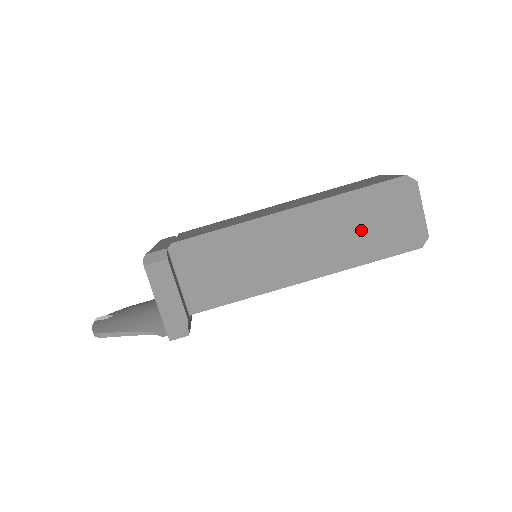
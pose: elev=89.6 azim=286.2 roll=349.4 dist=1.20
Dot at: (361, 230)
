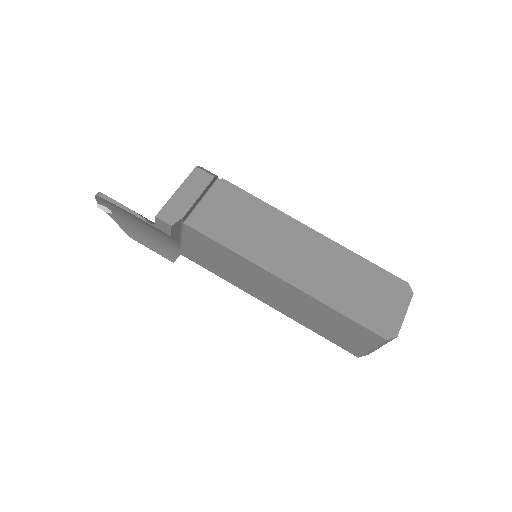
Dot at: (351, 286)
